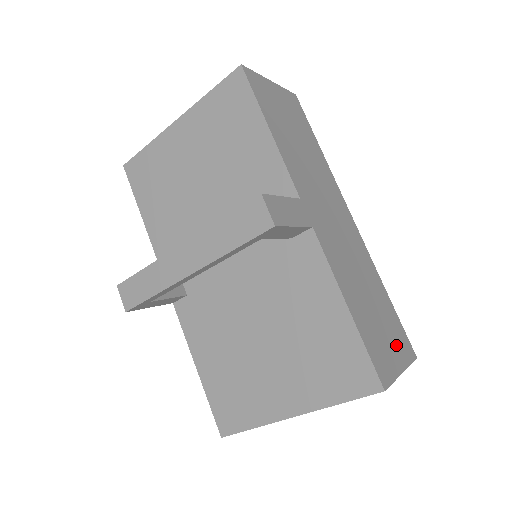
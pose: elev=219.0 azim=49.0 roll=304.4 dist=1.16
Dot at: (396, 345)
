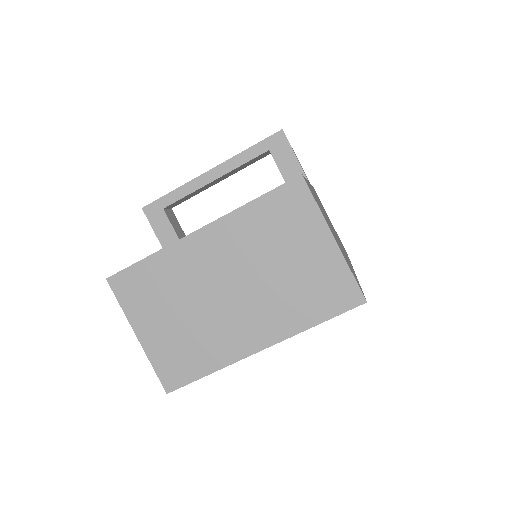
Dot at: (342, 252)
